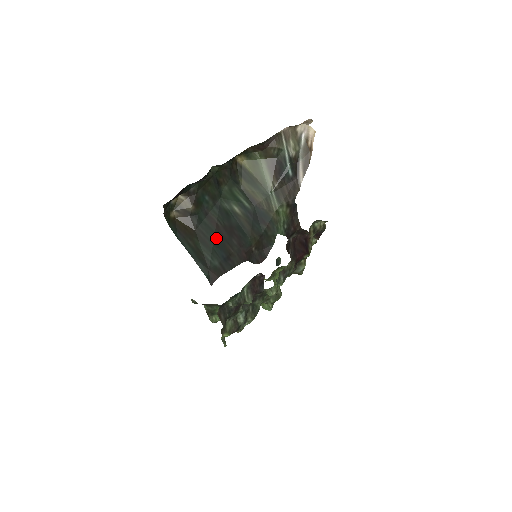
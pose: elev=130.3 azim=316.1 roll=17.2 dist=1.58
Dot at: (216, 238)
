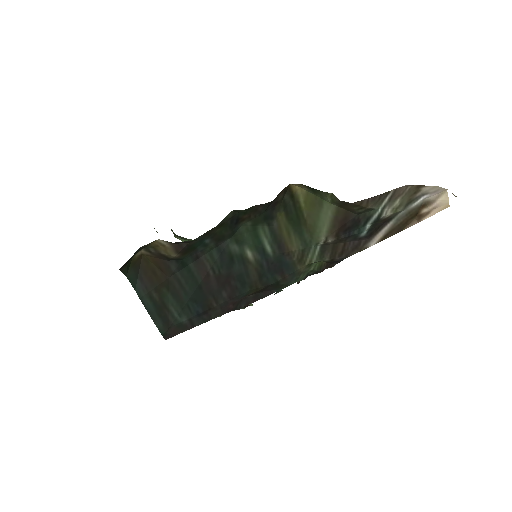
Dot at: (198, 291)
